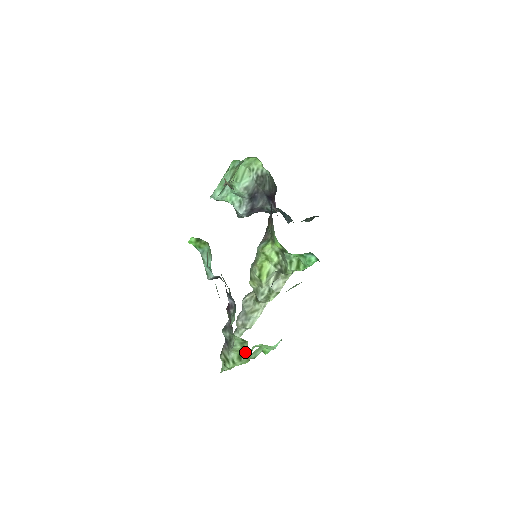
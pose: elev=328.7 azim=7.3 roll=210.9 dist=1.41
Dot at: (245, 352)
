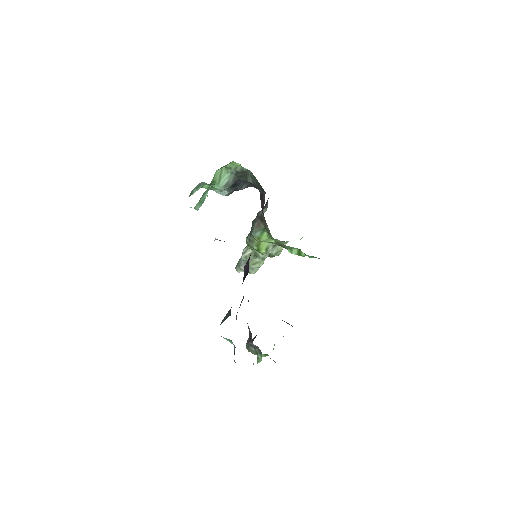
Dot at: occluded
